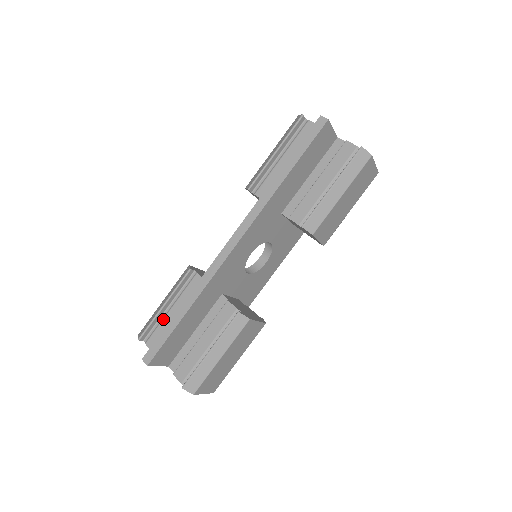
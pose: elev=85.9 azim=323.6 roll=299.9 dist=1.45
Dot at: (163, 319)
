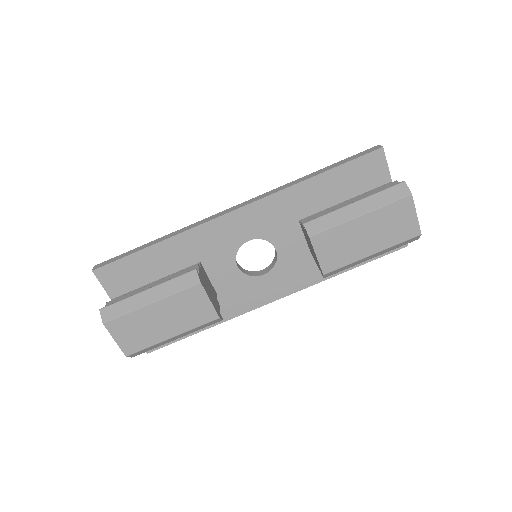
Dot at: occluded
